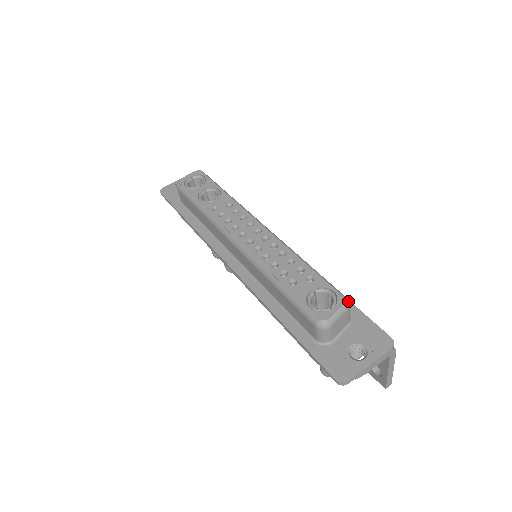
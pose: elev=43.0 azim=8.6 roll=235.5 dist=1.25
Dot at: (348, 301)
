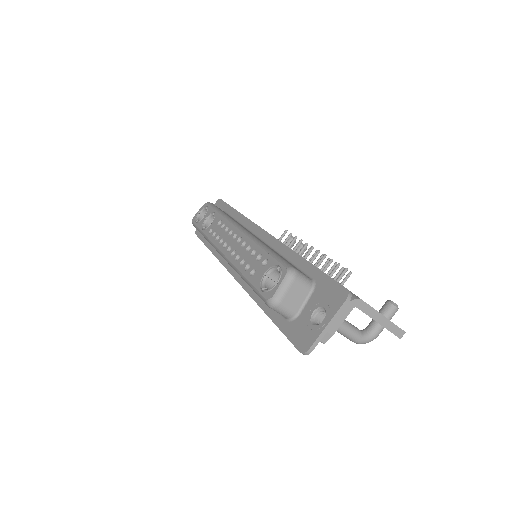
Dot at: (292, 270)
